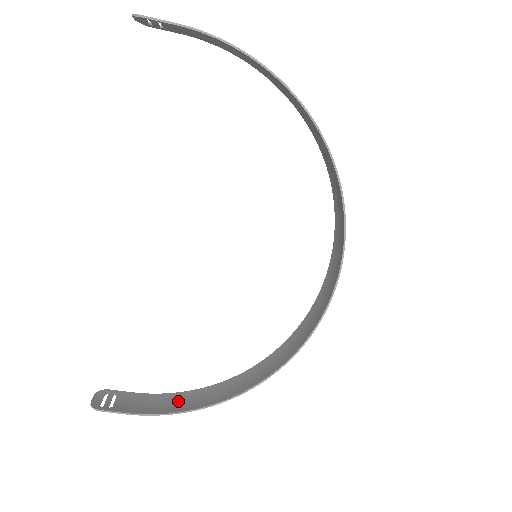
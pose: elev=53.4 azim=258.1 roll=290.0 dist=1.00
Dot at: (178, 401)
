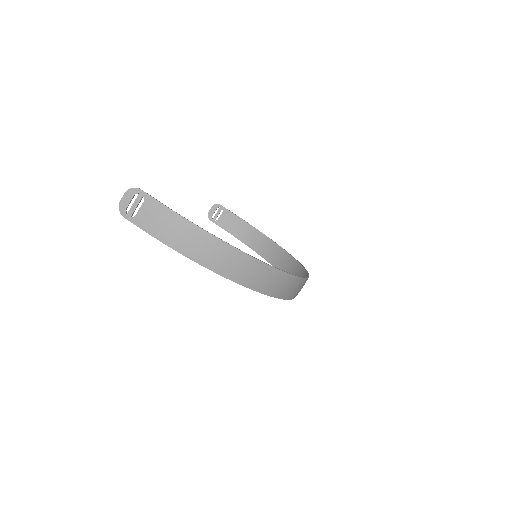
Dot at: (191, 243)
